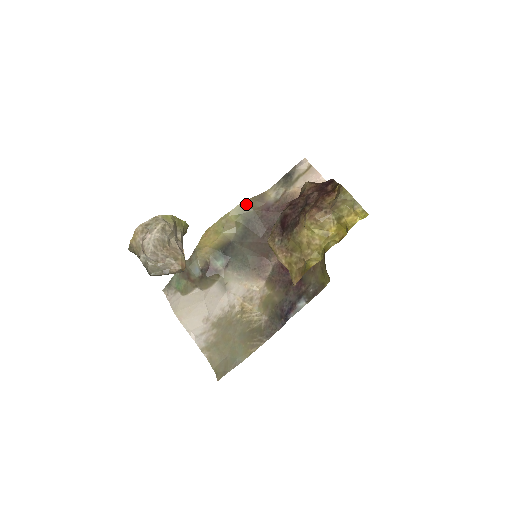
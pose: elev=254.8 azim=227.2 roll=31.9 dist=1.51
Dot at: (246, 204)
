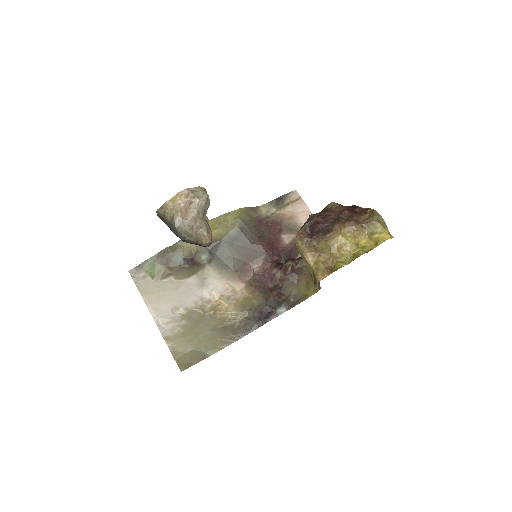
Dot at: (245, 210)
